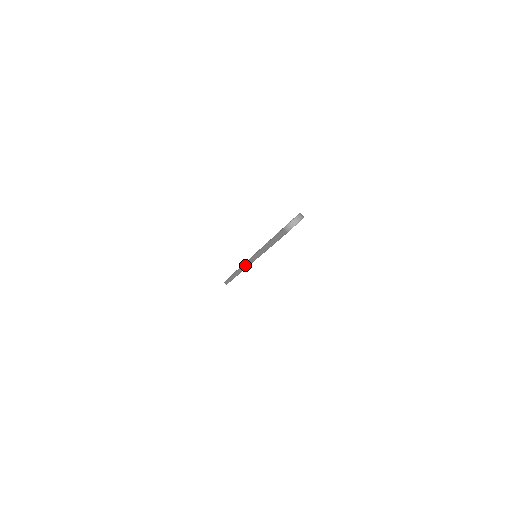
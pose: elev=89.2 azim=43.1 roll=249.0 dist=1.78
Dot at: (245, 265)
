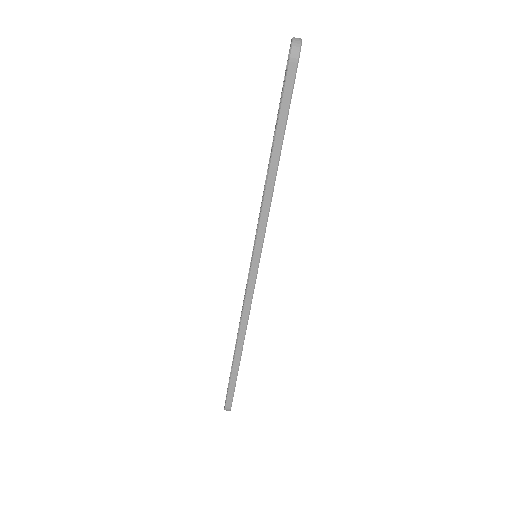
Dot at: (249, 287)
